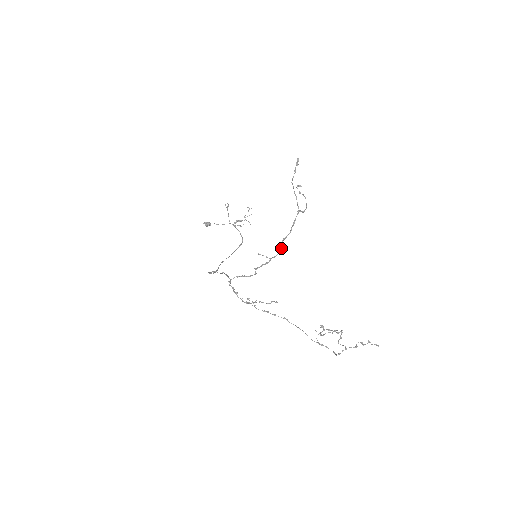
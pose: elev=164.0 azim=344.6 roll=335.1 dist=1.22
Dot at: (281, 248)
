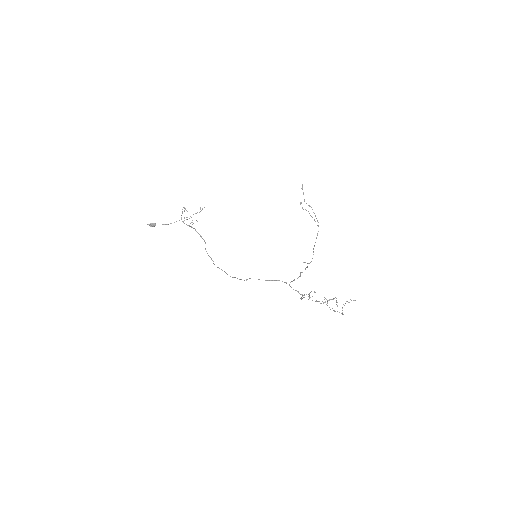
Dot at: (313, 254)
